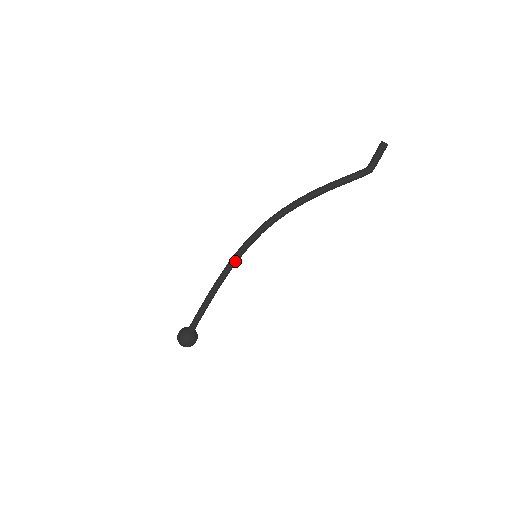
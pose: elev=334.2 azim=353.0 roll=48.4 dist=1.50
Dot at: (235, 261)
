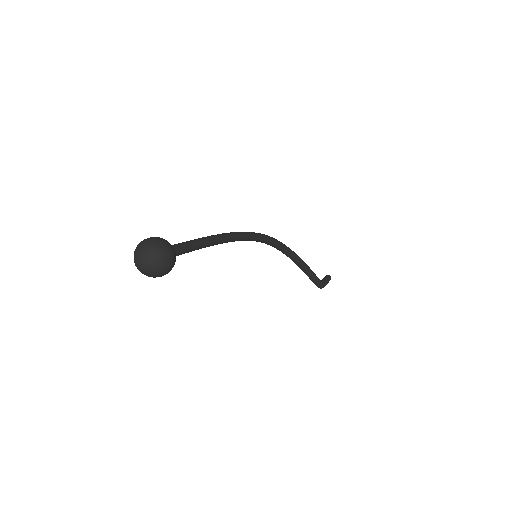
Dot at: (246, 235)
